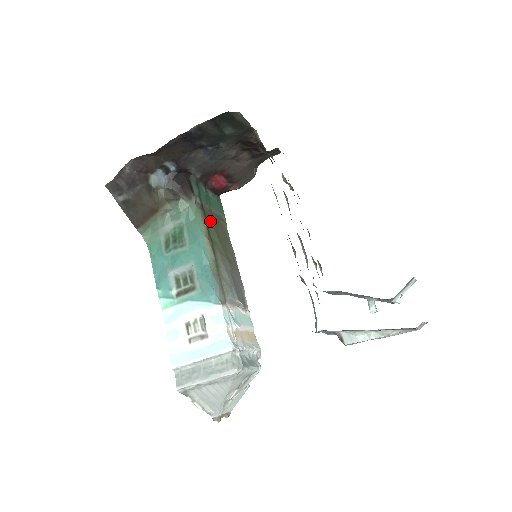
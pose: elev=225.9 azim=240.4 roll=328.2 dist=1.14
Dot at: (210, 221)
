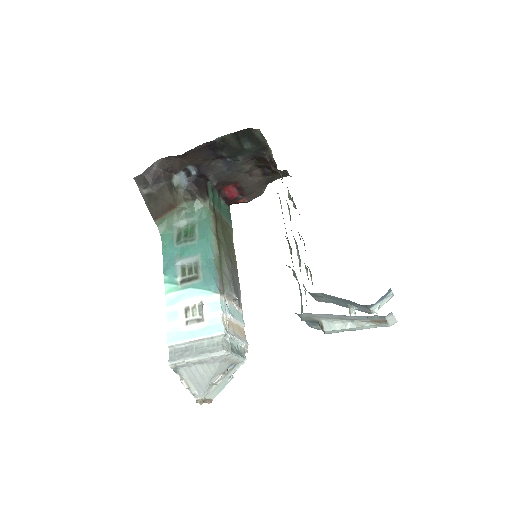
Dot at: (219, 224)
